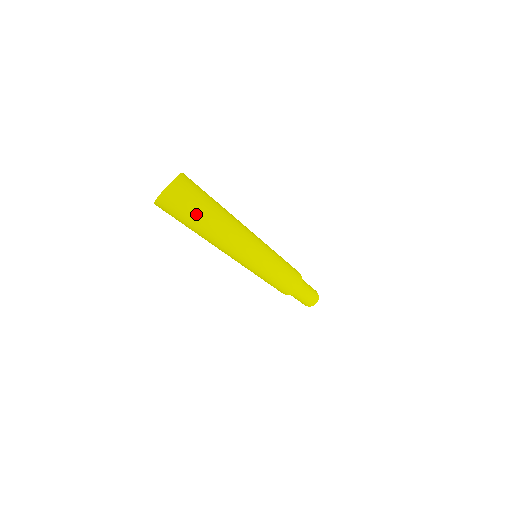
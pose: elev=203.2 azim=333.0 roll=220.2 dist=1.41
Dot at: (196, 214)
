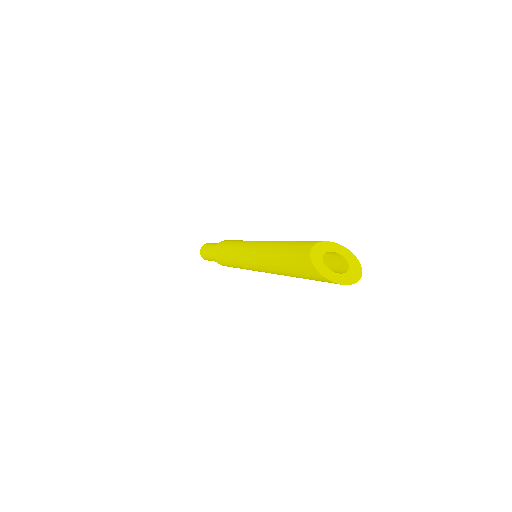
Dot at: occluded
